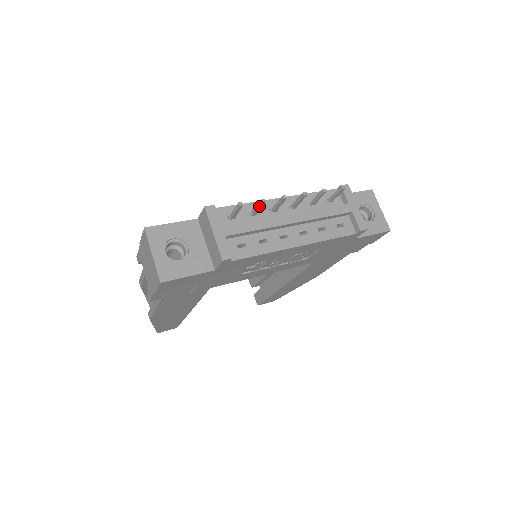
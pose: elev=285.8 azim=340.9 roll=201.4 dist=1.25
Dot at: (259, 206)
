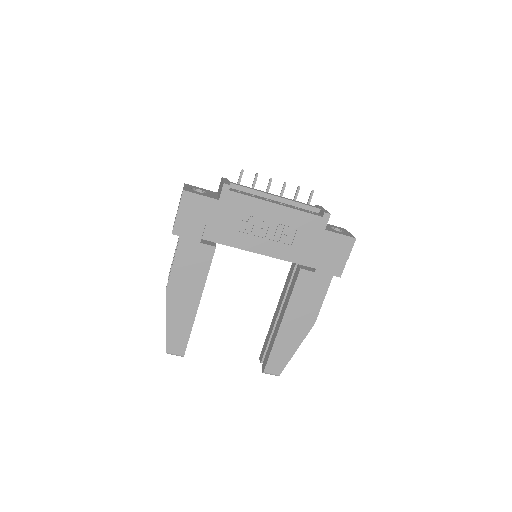
Dot at: (254, 179)
